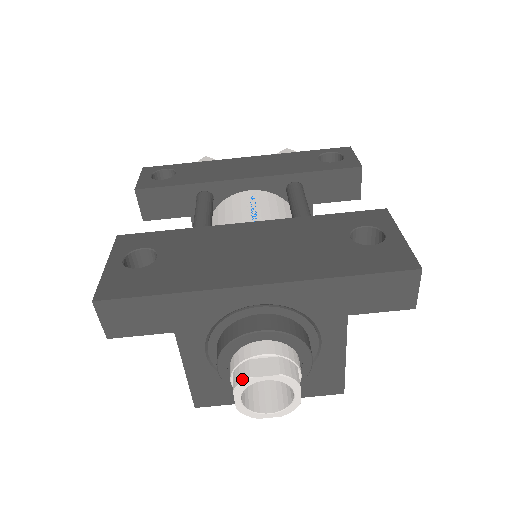
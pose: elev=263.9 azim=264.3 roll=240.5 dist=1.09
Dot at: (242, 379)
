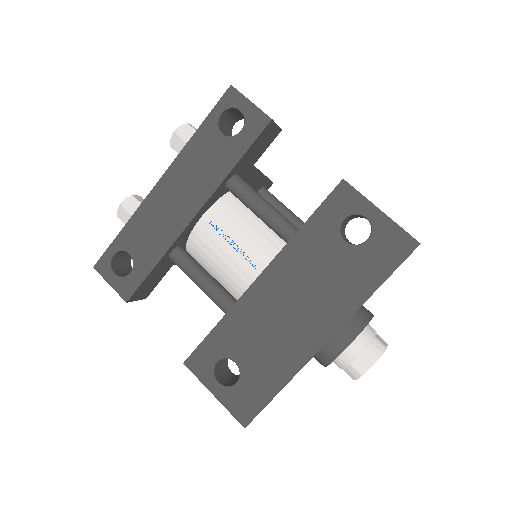
Dot at: (357, 377)
